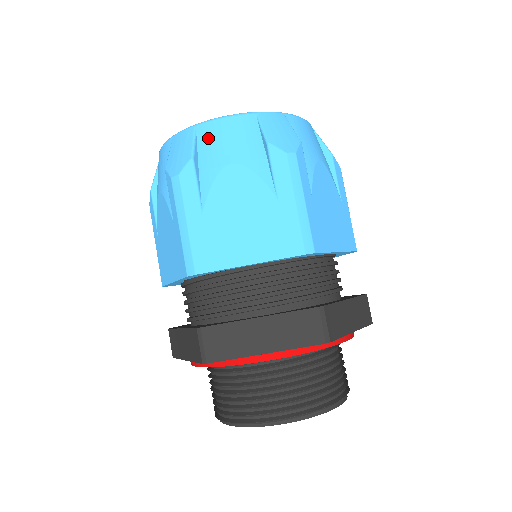
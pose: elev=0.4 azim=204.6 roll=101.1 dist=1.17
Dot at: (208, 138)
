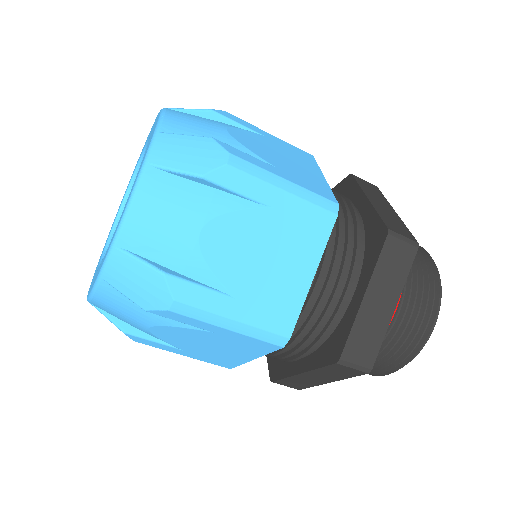
Dot at: (146, 240)
